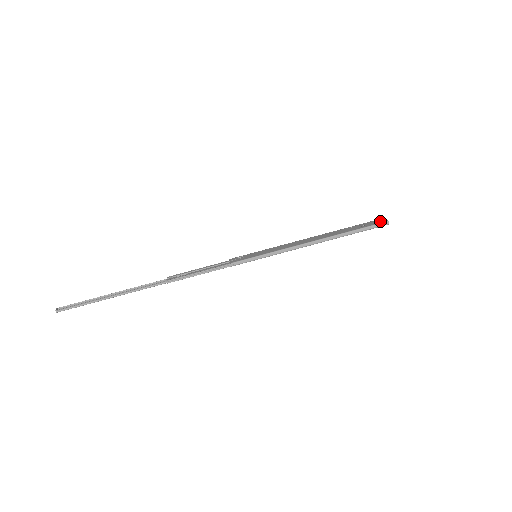
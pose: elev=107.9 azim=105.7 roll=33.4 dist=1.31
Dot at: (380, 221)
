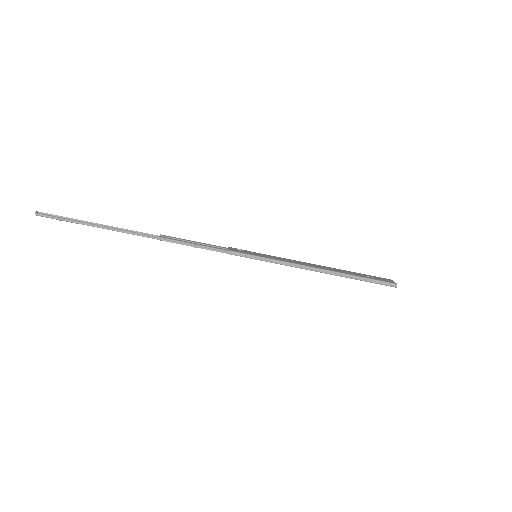
Dot at: (389, 280)
